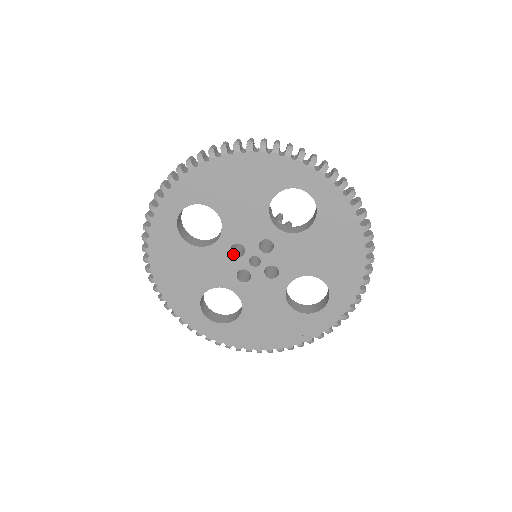
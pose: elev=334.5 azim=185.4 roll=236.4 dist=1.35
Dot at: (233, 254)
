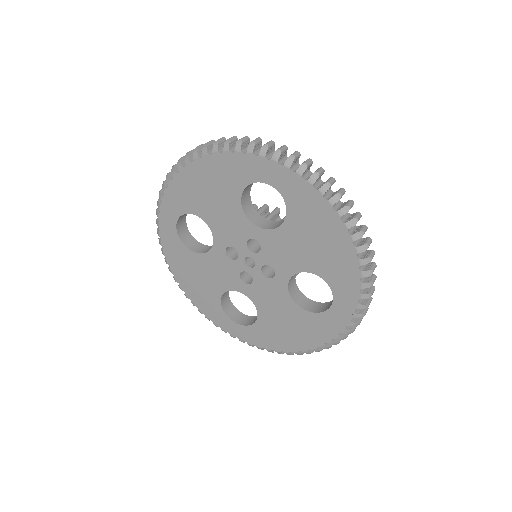
Dot at: (231, 257)
